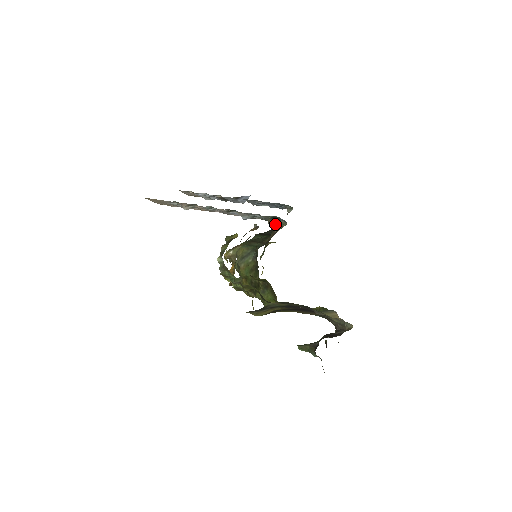
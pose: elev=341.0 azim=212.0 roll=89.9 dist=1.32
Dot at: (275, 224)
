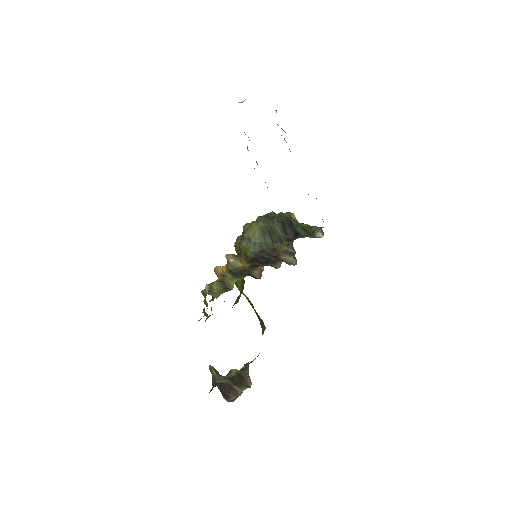
Dot at: (293, 247)
